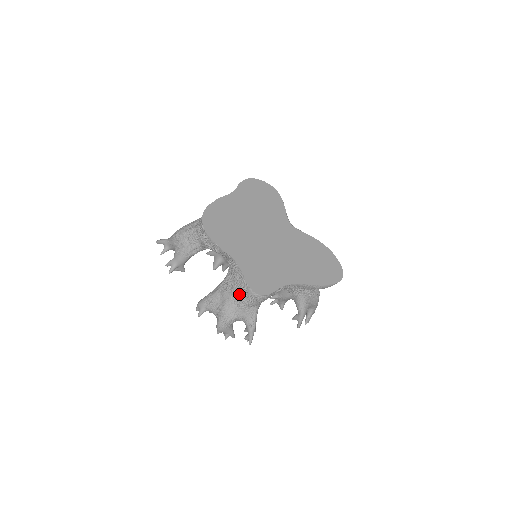
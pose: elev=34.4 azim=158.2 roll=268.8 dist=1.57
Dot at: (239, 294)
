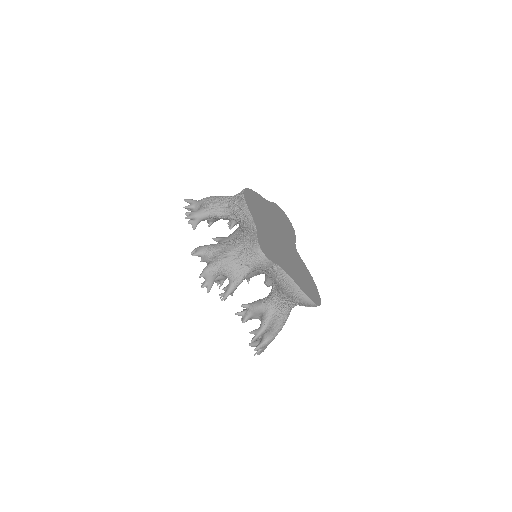
Dot at: (244, 249)
